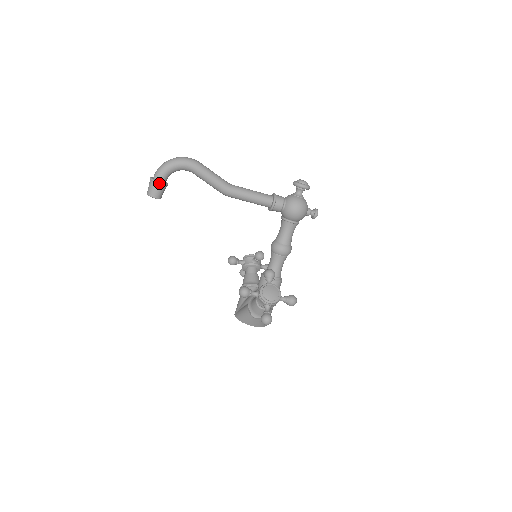
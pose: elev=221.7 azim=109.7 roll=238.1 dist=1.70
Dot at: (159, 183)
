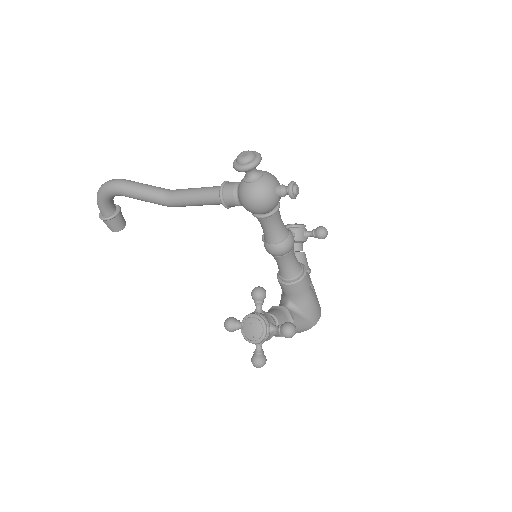
Dot at: (104, 220)
